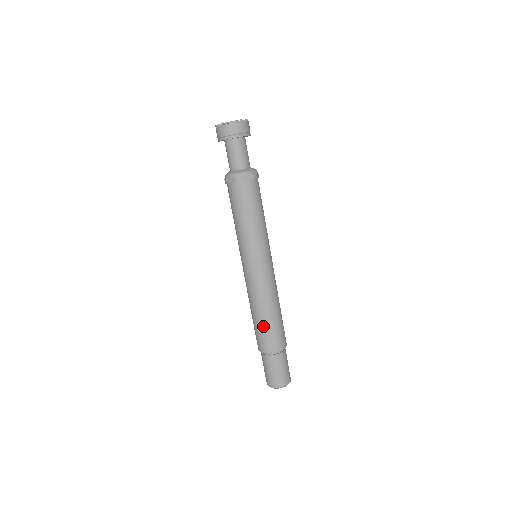
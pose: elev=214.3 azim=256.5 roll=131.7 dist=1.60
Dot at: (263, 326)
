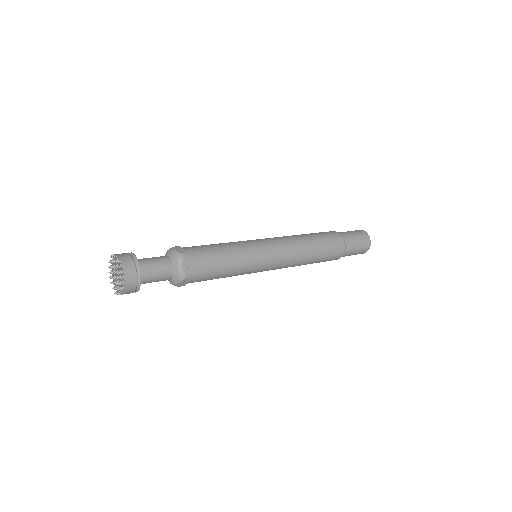
Dot at: occluded
